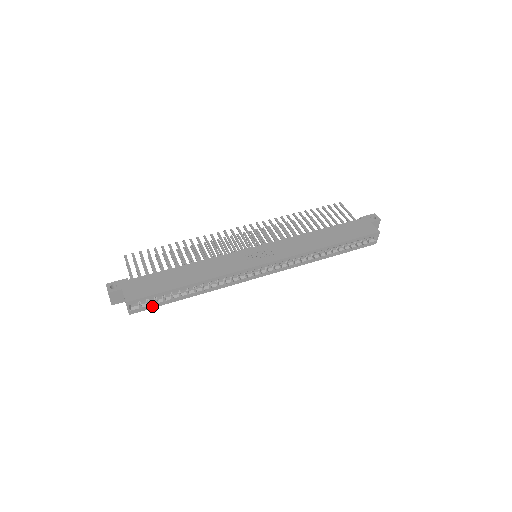
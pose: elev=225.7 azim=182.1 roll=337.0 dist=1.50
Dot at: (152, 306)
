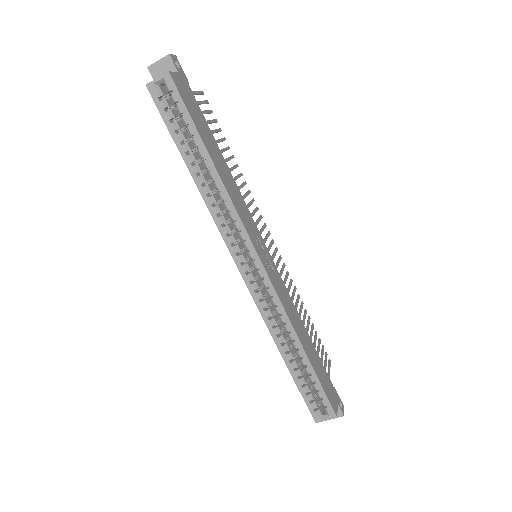
Dot at: (166, 115)
